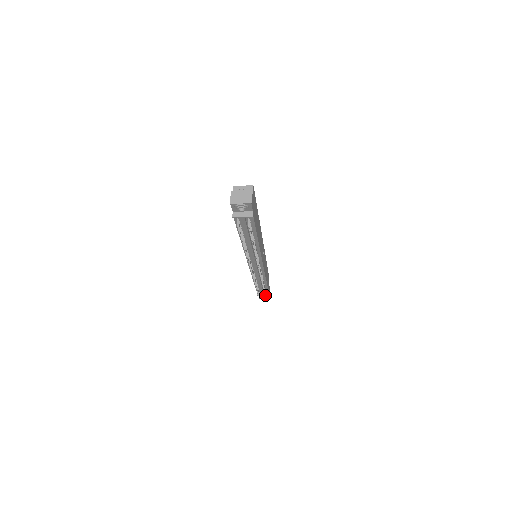
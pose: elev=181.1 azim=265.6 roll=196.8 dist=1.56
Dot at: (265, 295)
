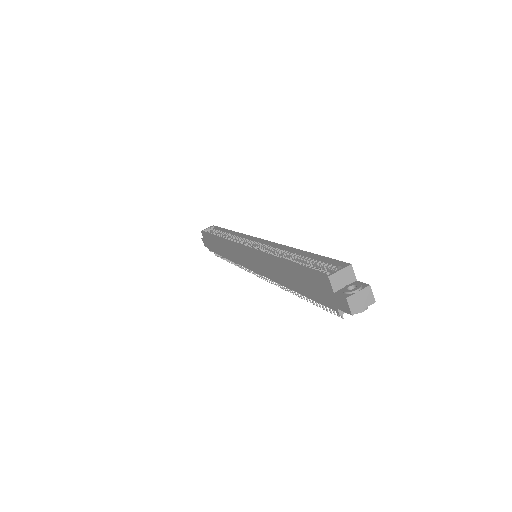
Dot at: occluded
